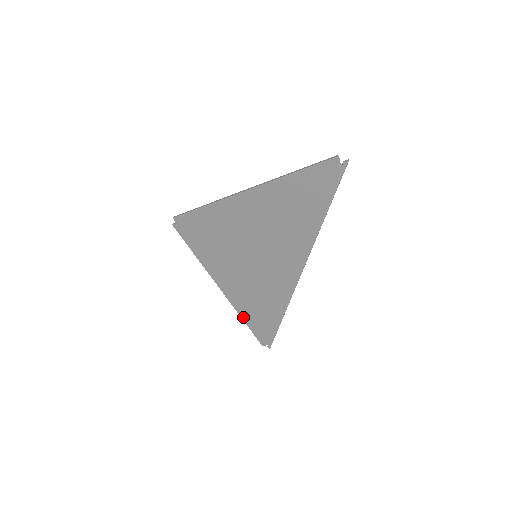
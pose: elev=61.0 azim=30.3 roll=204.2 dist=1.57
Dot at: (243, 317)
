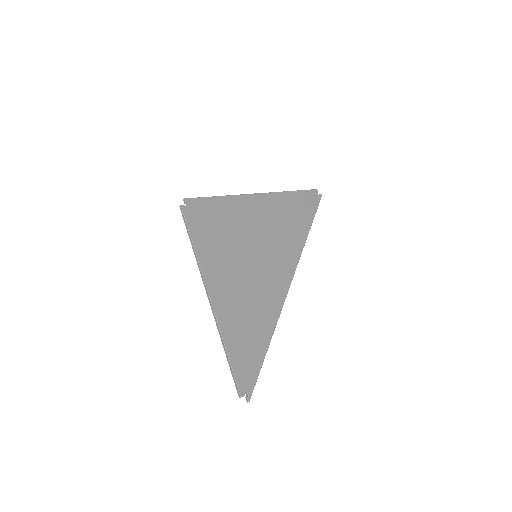
Dot at: (227, 342)
